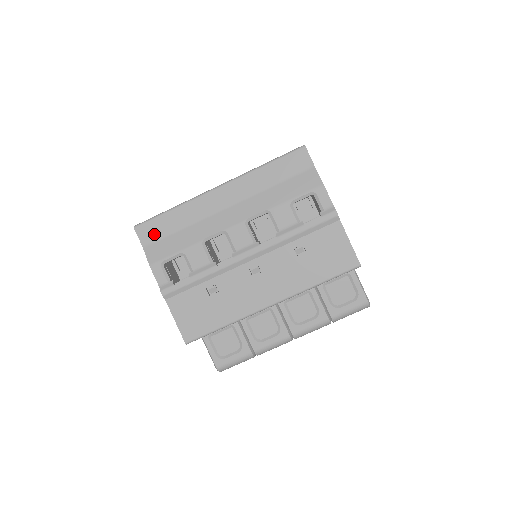
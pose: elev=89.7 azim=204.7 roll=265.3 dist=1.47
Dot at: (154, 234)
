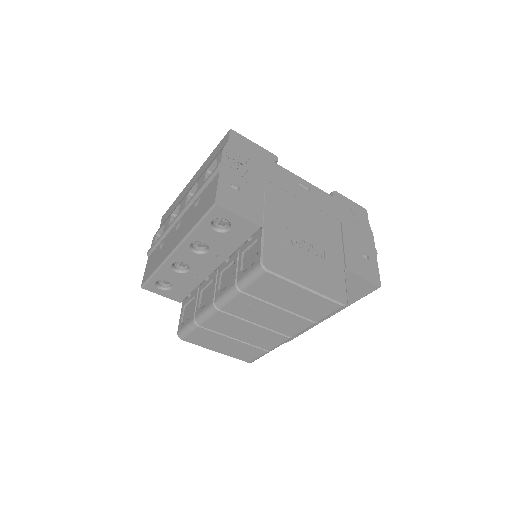
Dot at: (165, 218)
